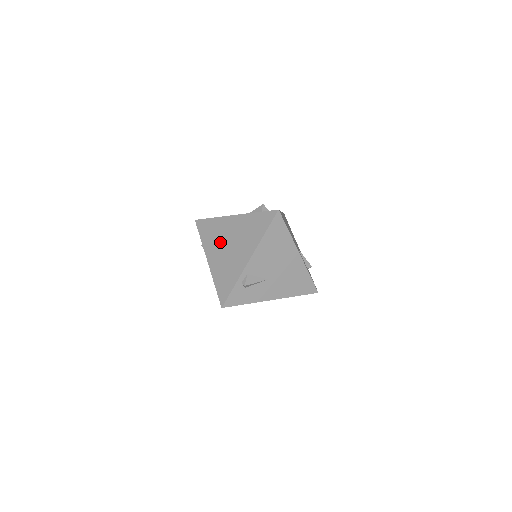
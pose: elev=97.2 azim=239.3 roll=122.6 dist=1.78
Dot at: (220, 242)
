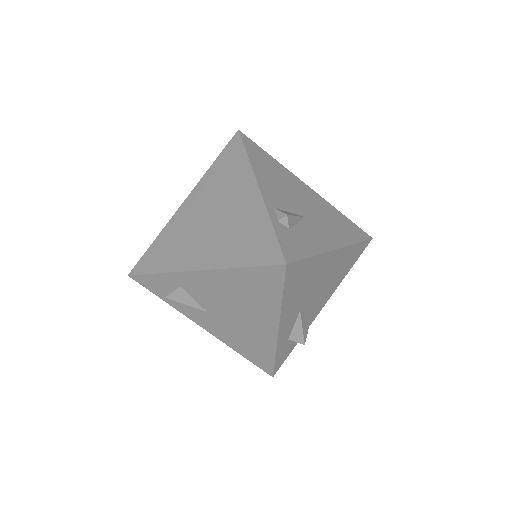
Dot at: (193, 235)
